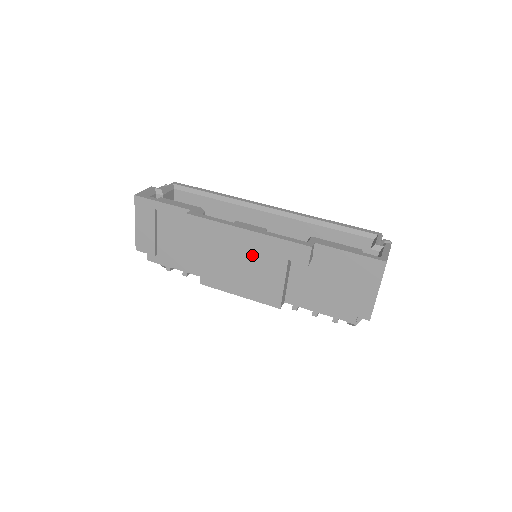
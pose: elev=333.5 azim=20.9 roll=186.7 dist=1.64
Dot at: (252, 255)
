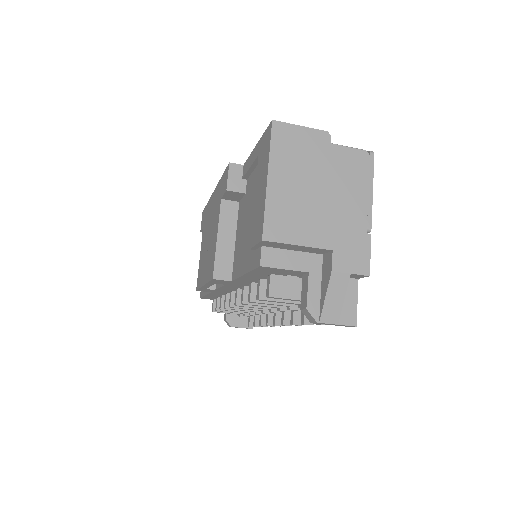
Dot at: (212, 219)
